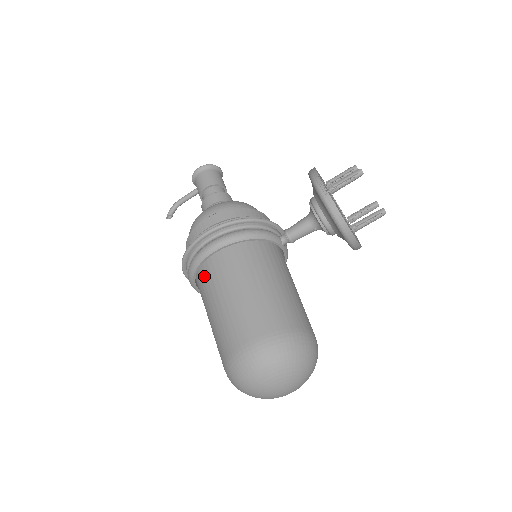
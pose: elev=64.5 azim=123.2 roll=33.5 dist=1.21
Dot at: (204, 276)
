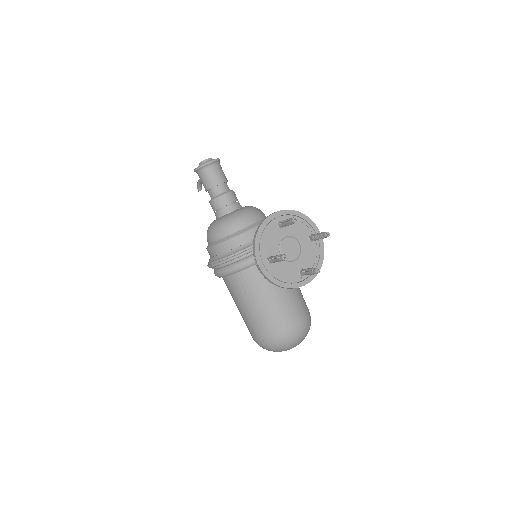
Dot at: occluded
